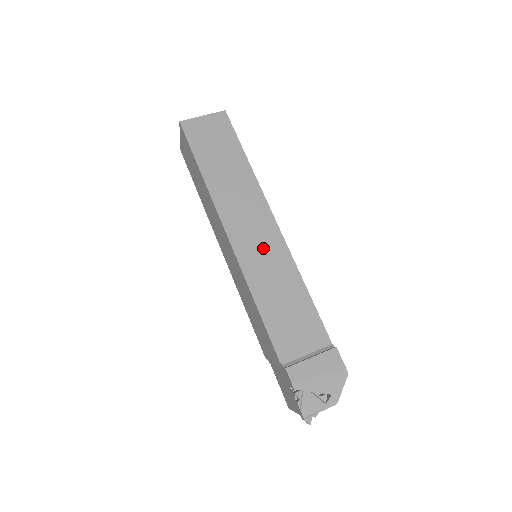
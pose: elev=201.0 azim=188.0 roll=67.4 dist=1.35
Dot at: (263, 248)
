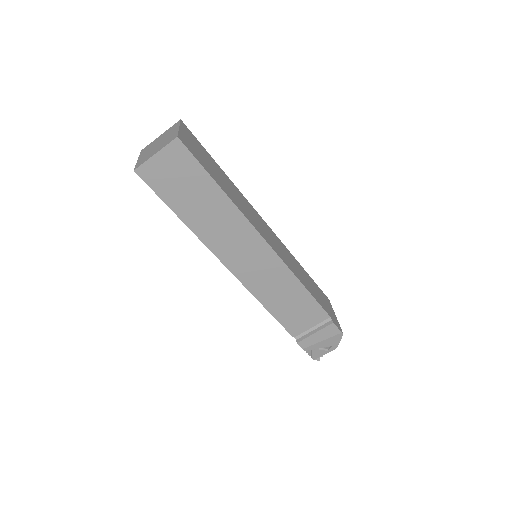
Dot at: (261, 269)
